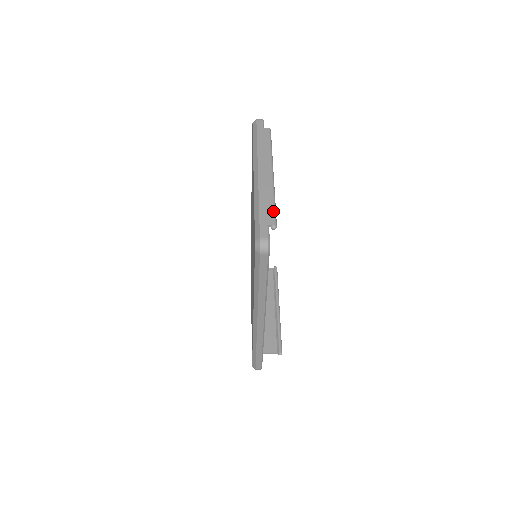
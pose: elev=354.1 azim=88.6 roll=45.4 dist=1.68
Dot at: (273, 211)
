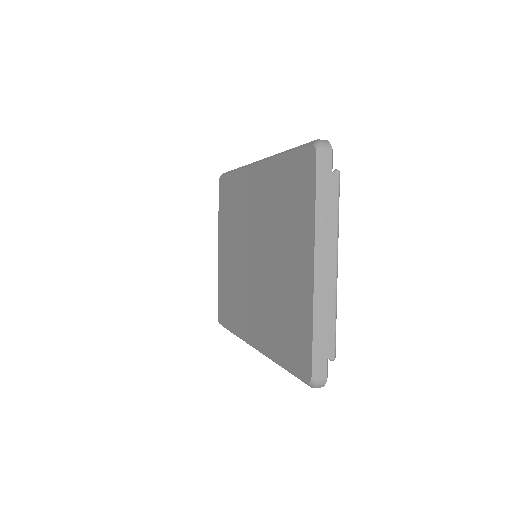
Dot at: (334, 337)
